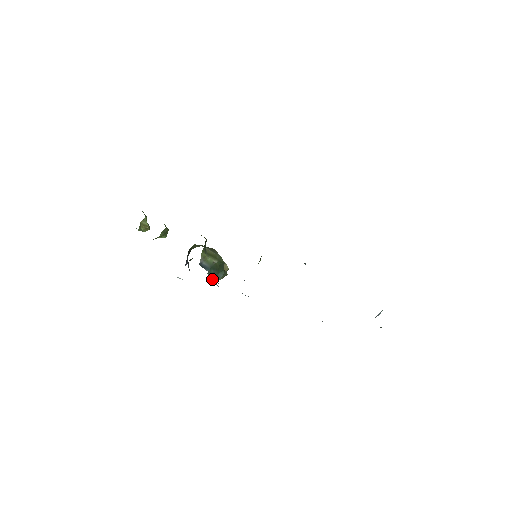
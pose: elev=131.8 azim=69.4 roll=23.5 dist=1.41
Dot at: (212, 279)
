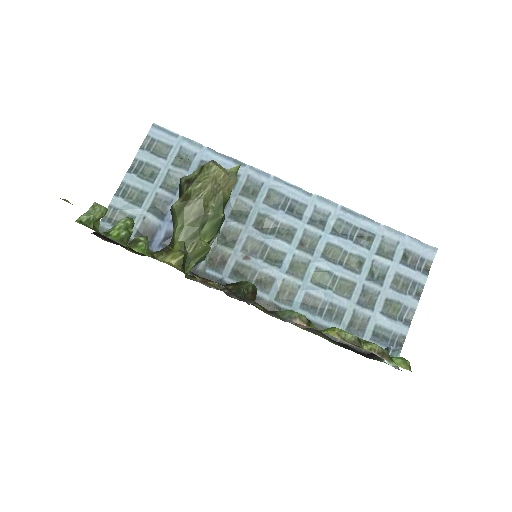
Dot at: occluded
